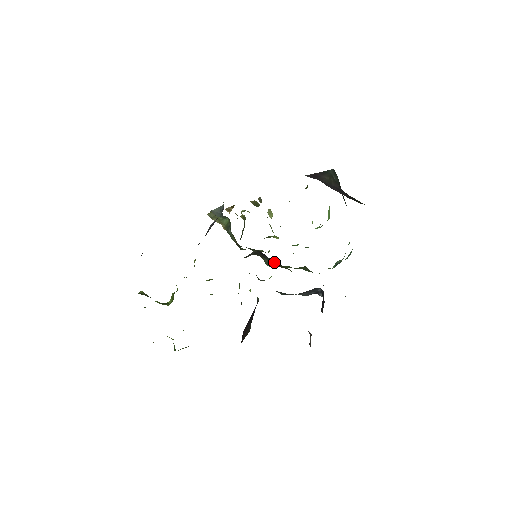
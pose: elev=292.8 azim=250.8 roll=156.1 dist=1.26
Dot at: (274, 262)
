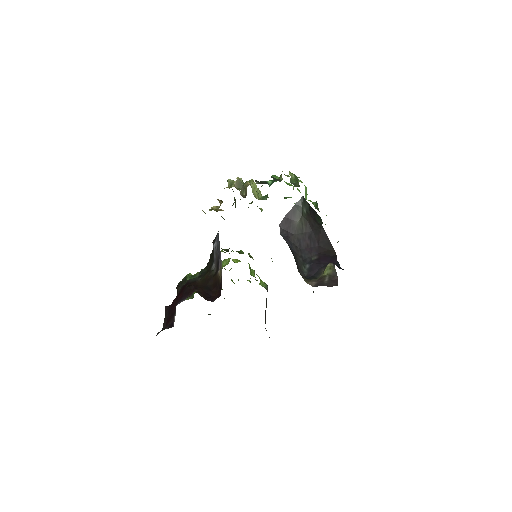
Dot at: occluded
